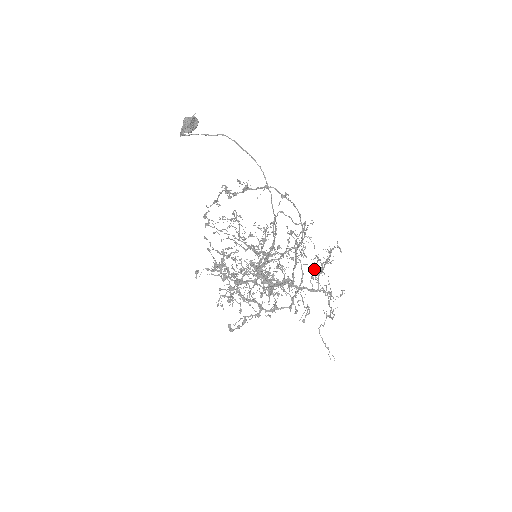
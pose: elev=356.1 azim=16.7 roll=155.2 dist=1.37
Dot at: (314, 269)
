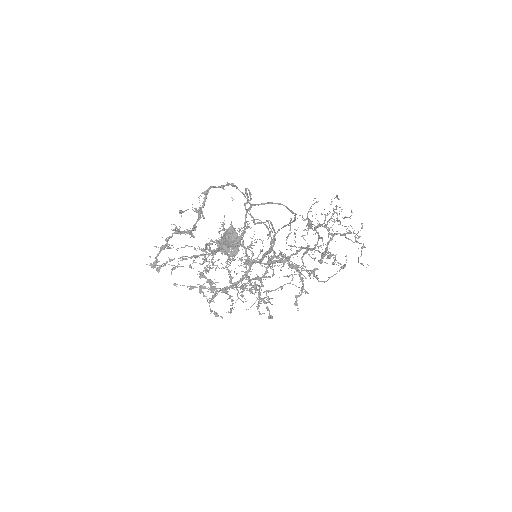
Dot at: occluded
